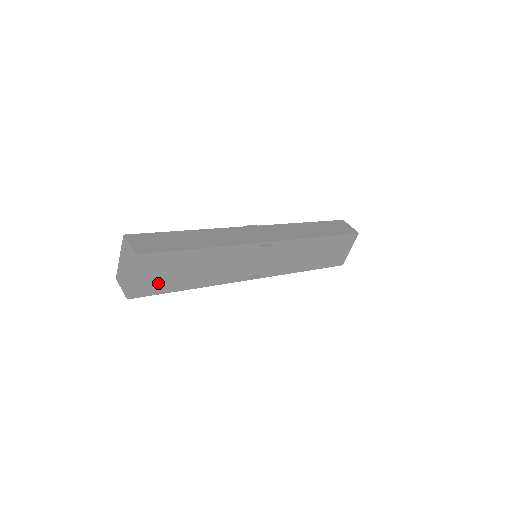
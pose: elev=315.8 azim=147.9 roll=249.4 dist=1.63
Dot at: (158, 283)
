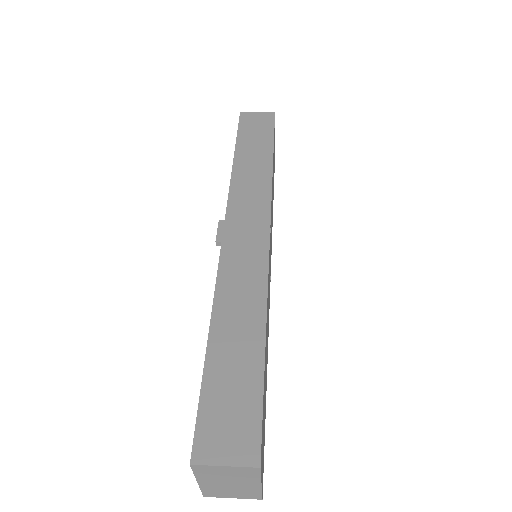
Dot at: occluded
